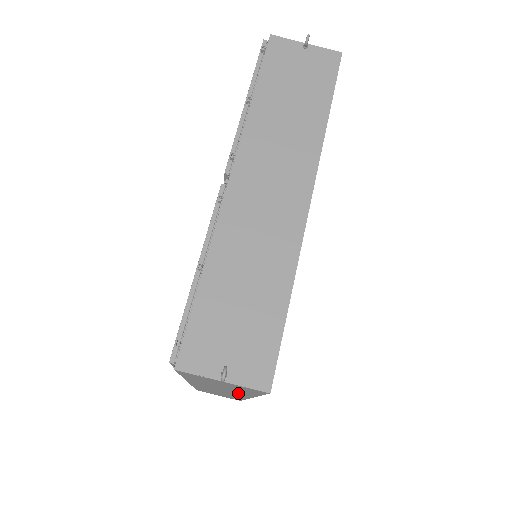
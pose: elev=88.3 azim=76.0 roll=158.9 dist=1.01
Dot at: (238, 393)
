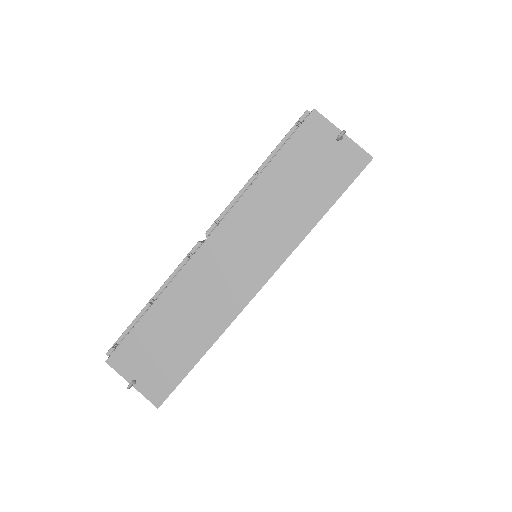
Dot at: occluded
